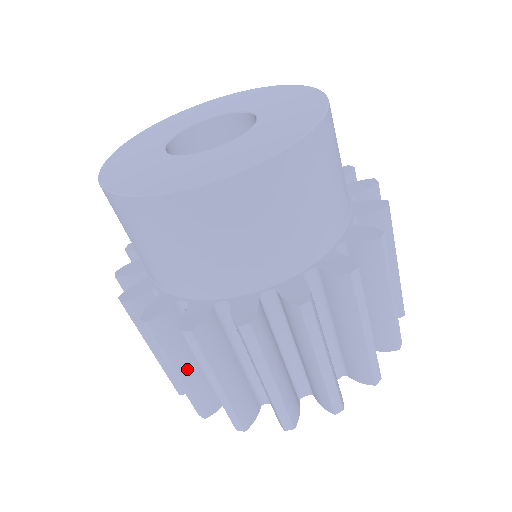
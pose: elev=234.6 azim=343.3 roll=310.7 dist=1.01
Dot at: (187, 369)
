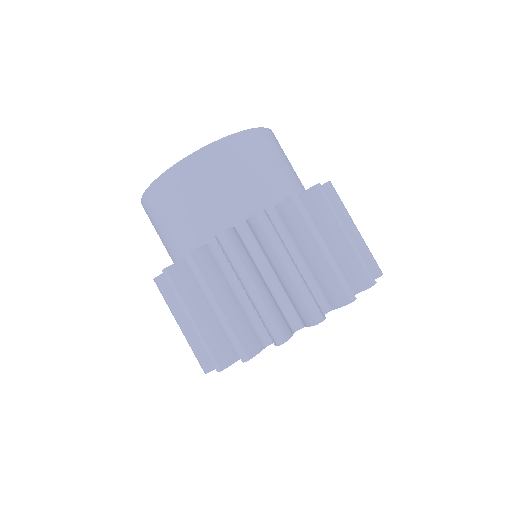
Dot at: (200, 314)
